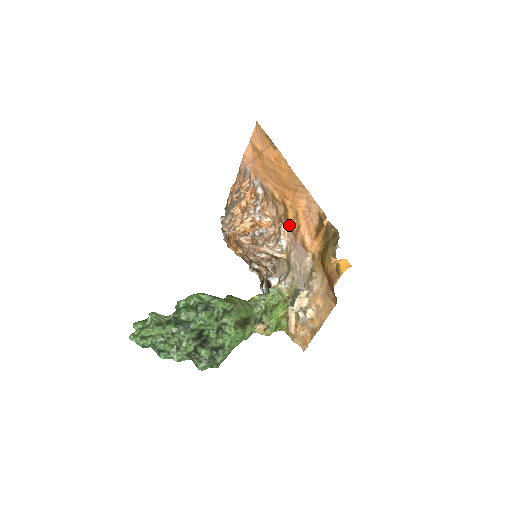
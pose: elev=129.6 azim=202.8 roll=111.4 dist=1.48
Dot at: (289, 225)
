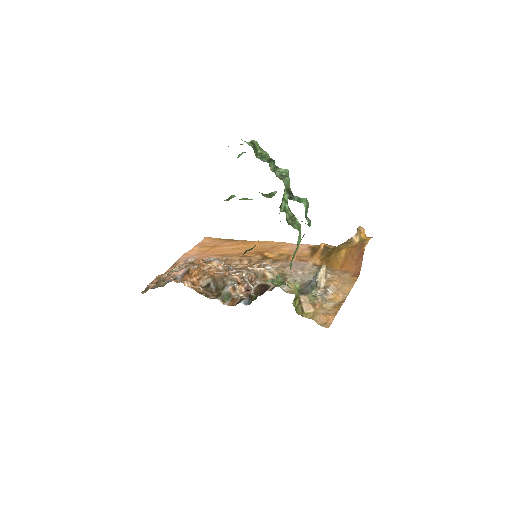
Dot at: (273, 261)
